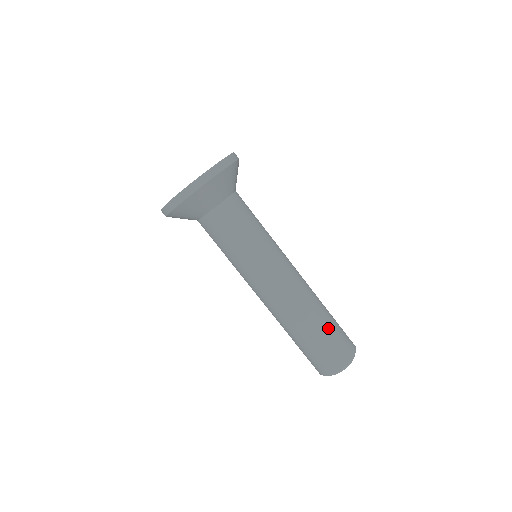
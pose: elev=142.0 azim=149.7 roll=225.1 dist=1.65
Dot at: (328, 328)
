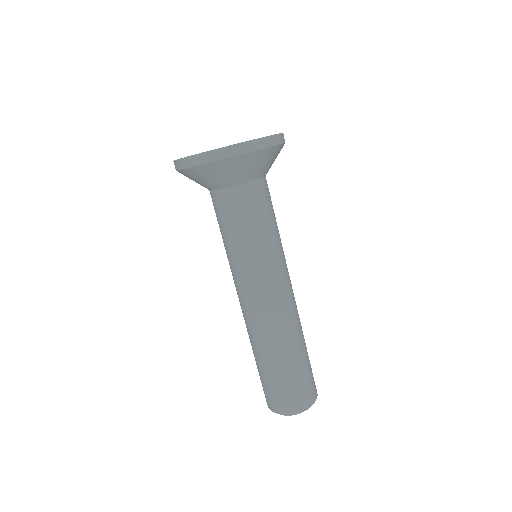
Dot at: (307, 357)
